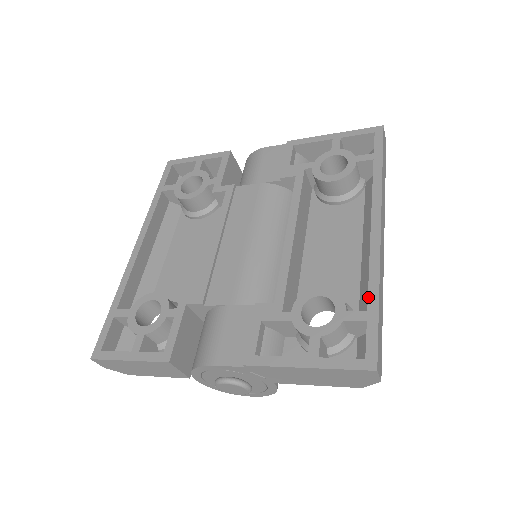
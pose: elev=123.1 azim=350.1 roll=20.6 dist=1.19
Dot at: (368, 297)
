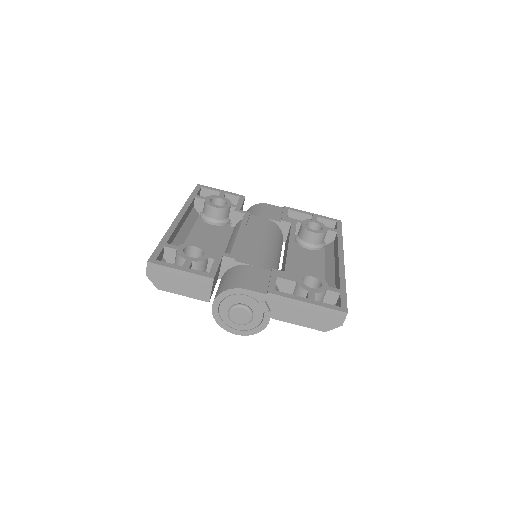
Dot at: (340, 284)
